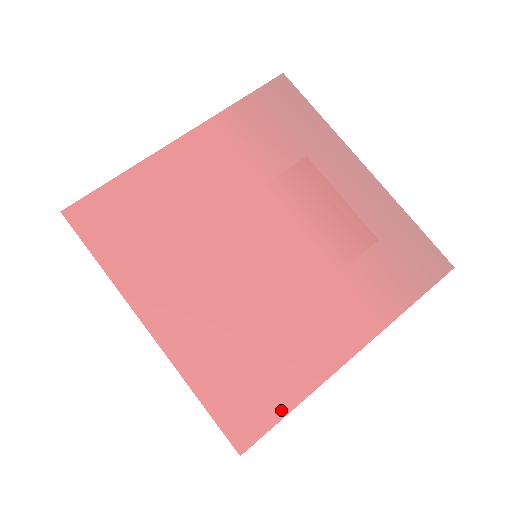
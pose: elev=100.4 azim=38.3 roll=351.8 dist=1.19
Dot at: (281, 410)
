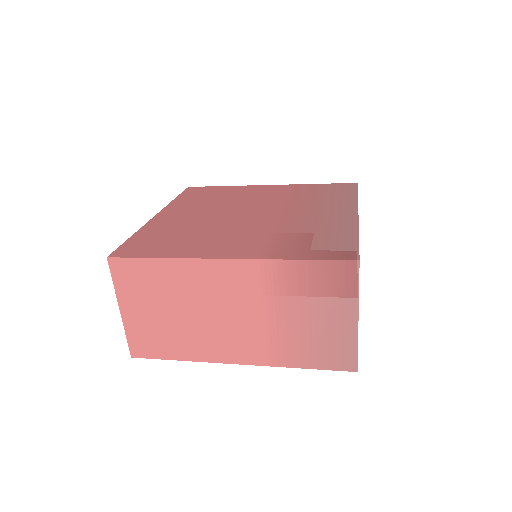
Dot at: (152, 255)
